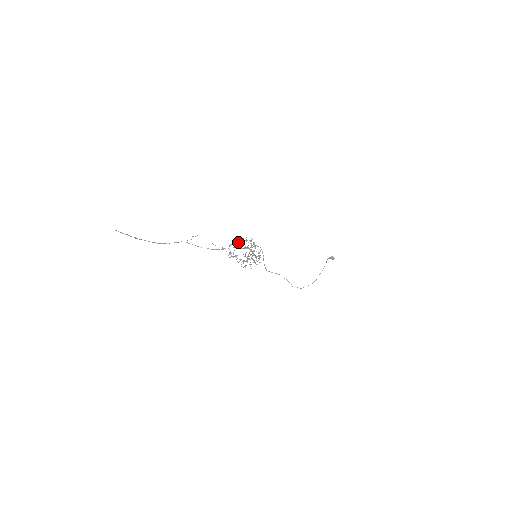
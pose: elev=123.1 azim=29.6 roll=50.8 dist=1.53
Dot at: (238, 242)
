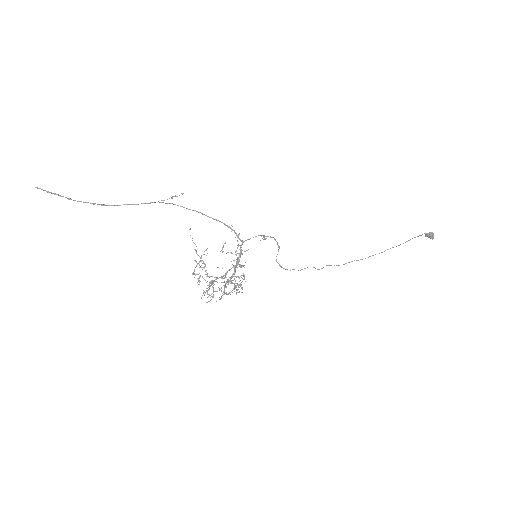
Dot at: (221, 250)
